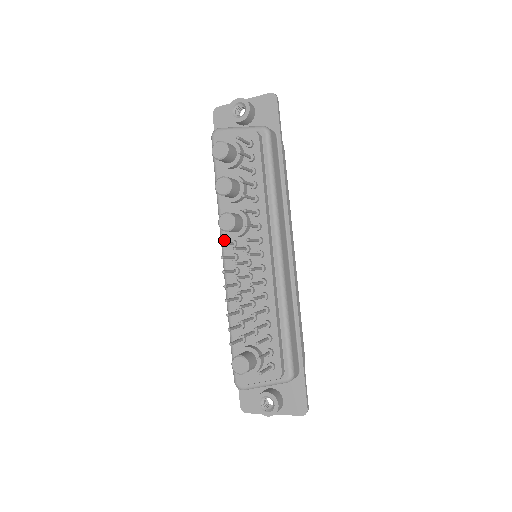
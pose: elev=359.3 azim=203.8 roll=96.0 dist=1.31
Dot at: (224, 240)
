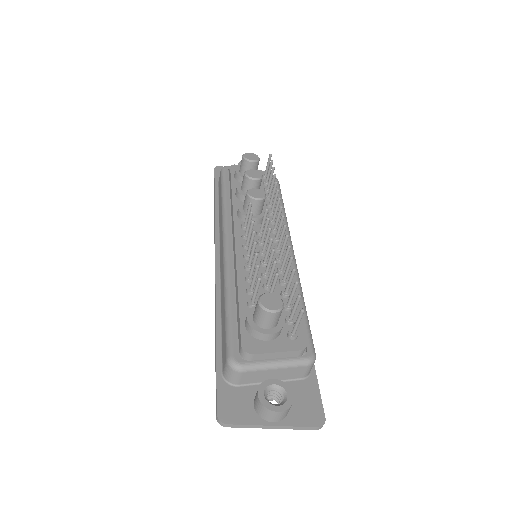
Dot at: (233, 223)
